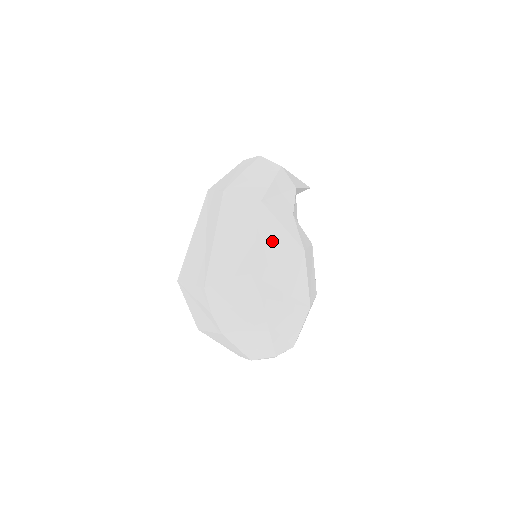
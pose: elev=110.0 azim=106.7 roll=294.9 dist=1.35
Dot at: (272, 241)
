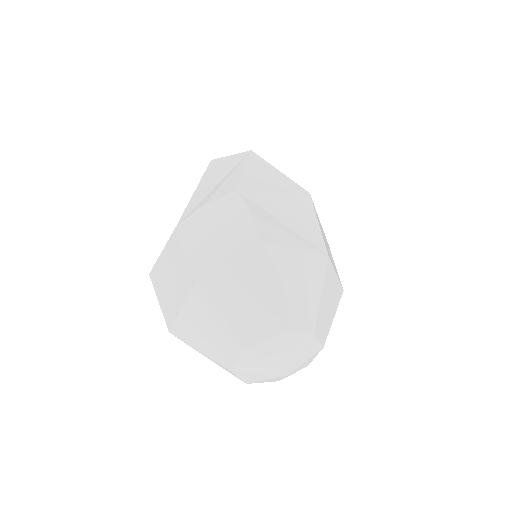
Dot at: (265, 176)
